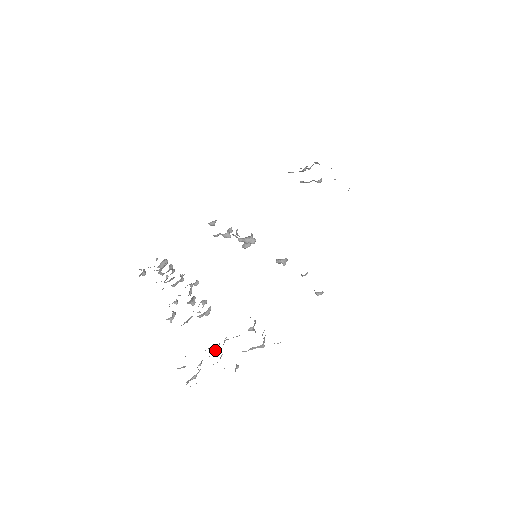
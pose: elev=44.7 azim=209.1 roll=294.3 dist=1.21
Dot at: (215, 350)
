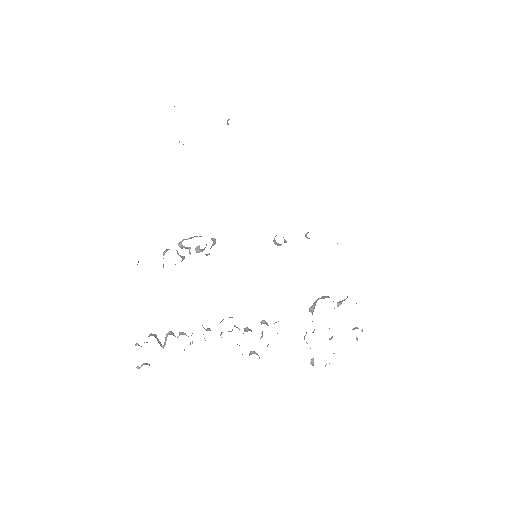
Dot at: occluded
